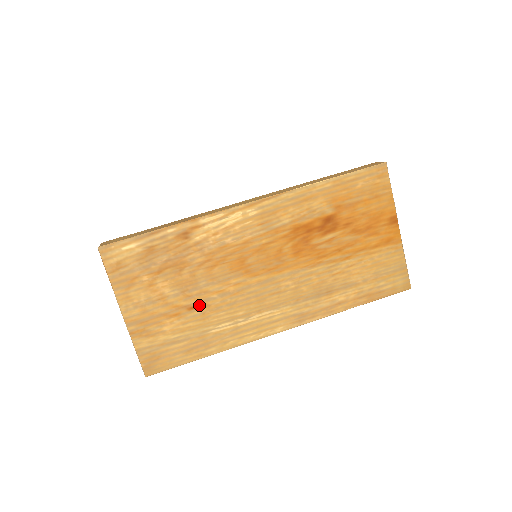
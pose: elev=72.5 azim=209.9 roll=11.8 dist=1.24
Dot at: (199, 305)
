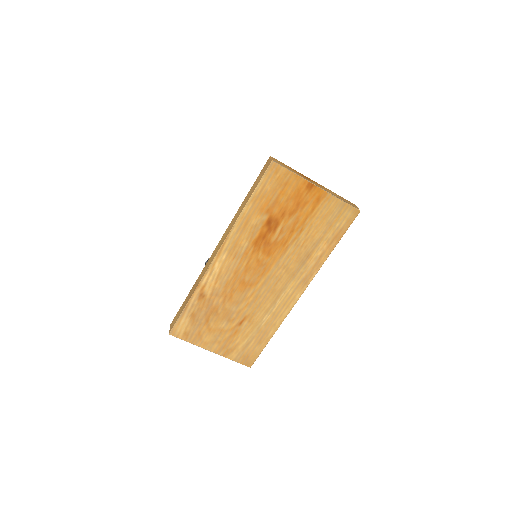
Dot at: (243, 319)
